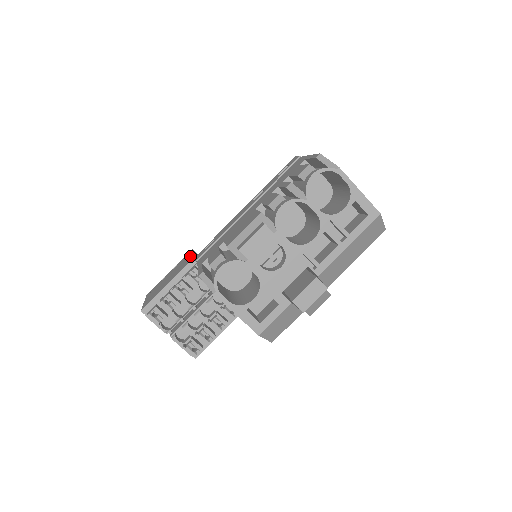
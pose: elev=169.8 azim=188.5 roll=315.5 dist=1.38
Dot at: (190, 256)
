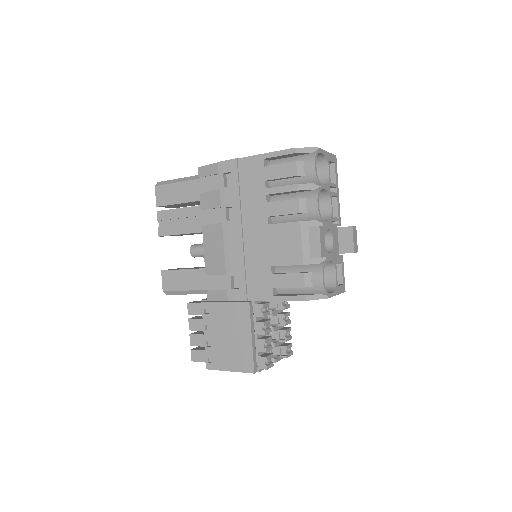
Dot at: (229, 305)
